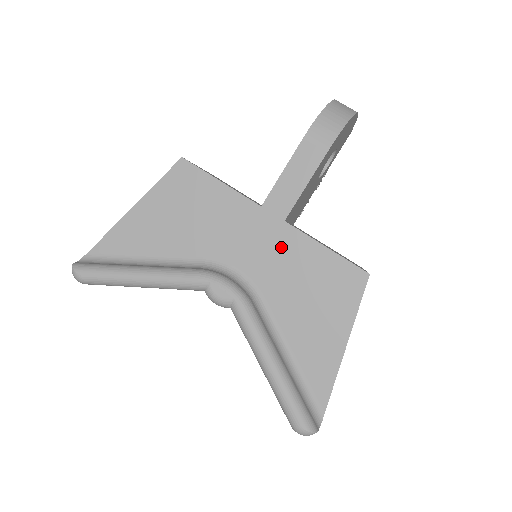
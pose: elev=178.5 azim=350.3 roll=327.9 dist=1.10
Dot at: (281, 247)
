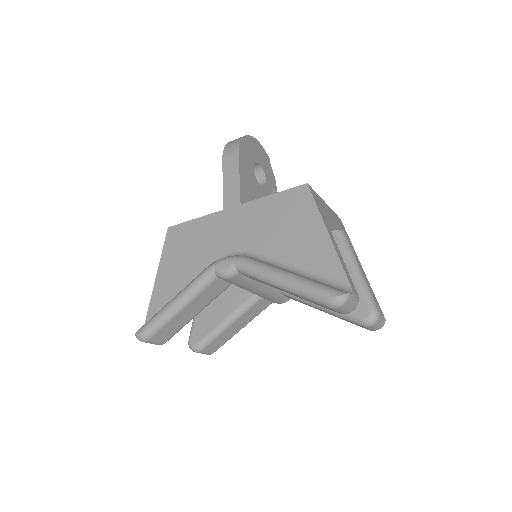
Dot at: (248, 218)
